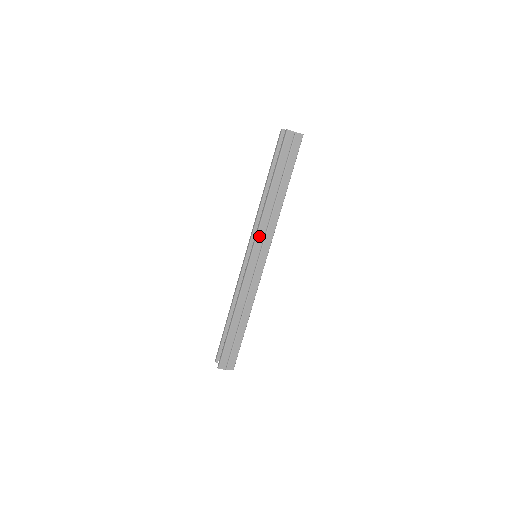
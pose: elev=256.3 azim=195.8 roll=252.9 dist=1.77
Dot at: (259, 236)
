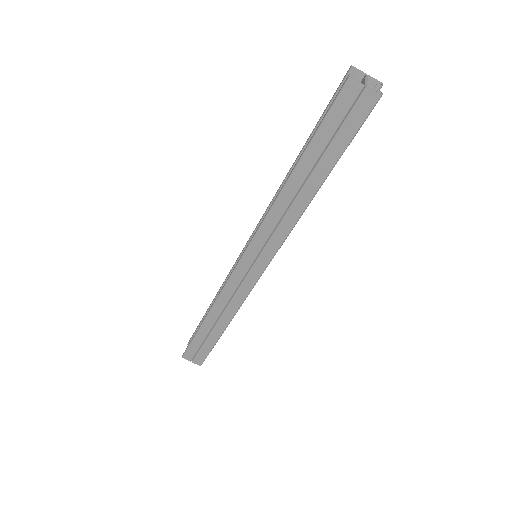
Dot at: (259, 236)
